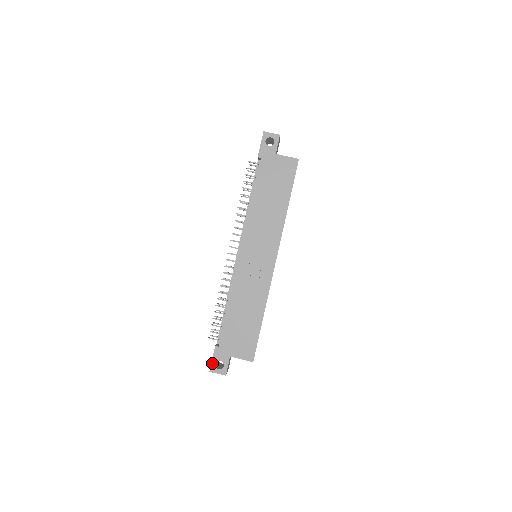
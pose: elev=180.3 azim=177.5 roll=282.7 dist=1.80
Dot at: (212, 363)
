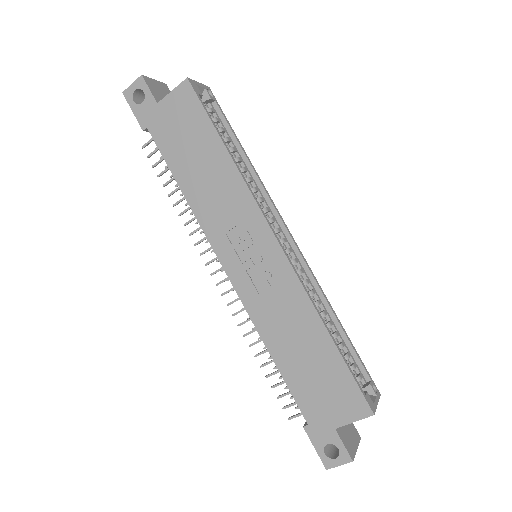
Dot at: (319, 455)
